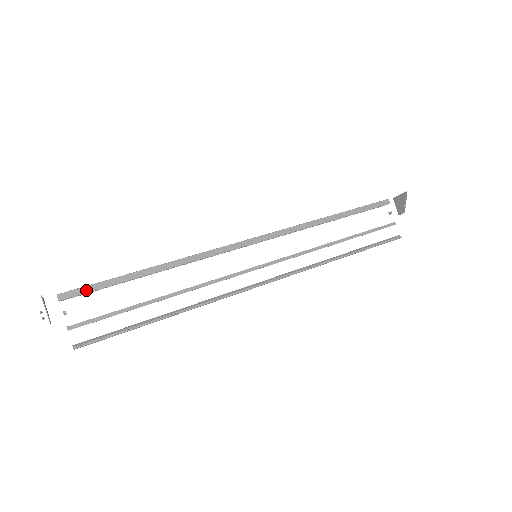
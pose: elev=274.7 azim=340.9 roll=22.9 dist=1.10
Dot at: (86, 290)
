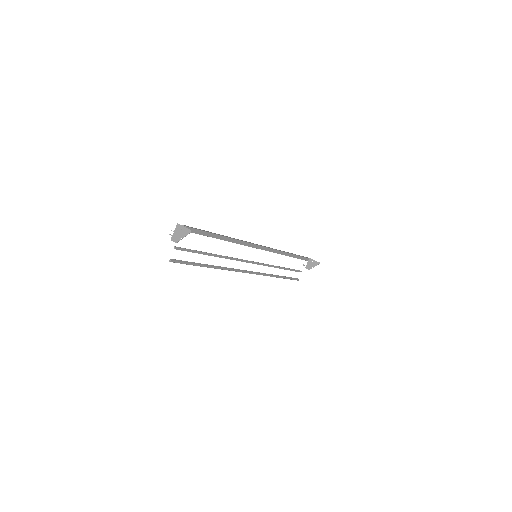
Dot at: (197, 232)
